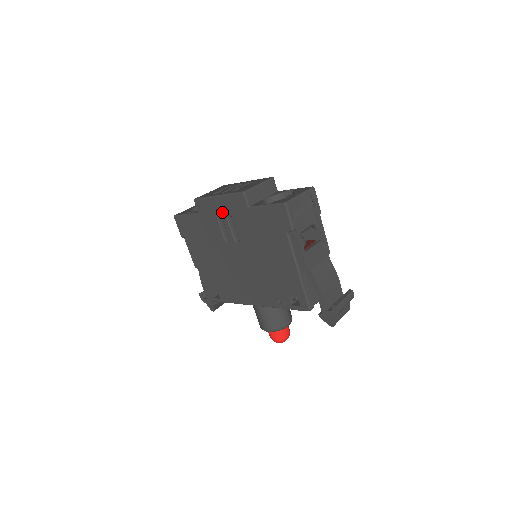
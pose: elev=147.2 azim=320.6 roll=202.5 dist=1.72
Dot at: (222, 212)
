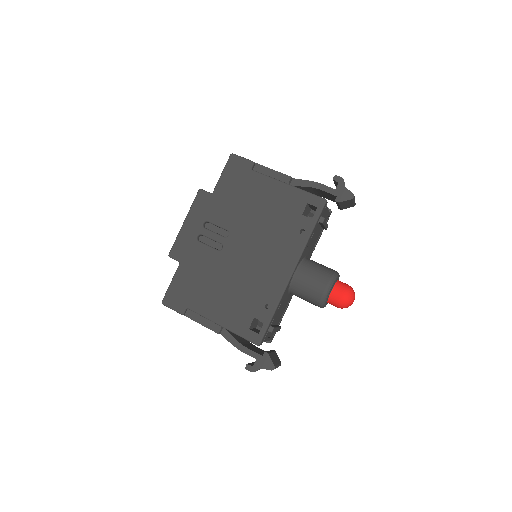
Dot at: (197, 229)
